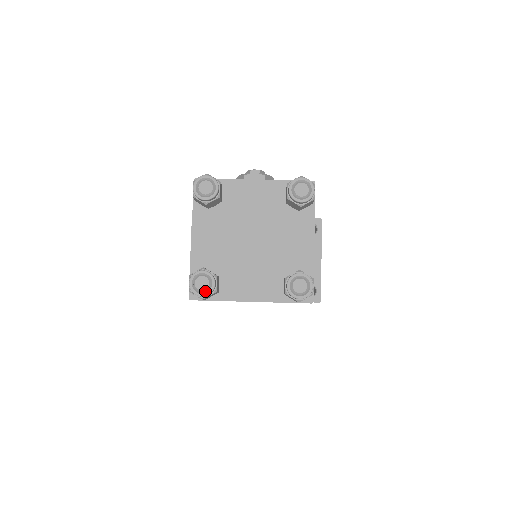
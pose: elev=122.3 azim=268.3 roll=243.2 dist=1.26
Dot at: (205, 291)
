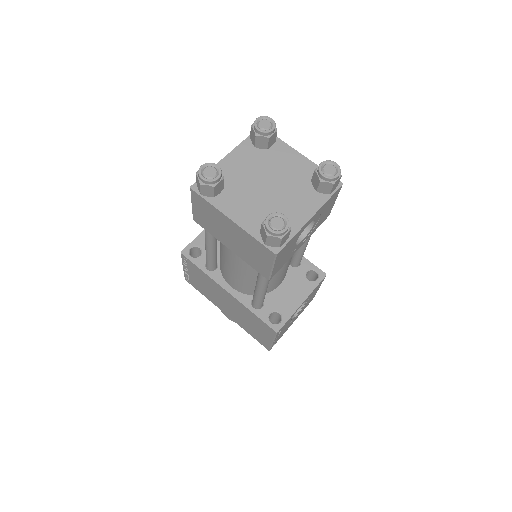
Dot at: (207, 178)
